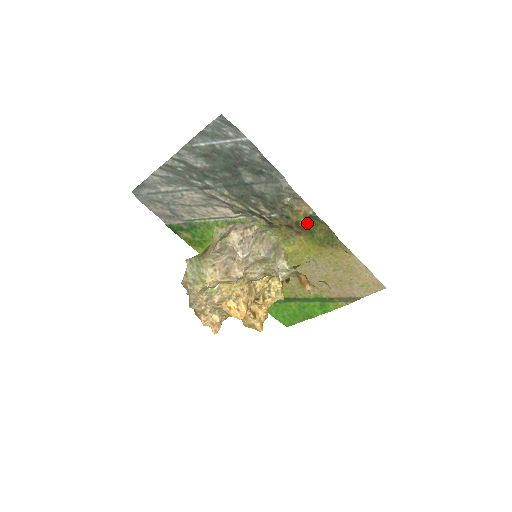
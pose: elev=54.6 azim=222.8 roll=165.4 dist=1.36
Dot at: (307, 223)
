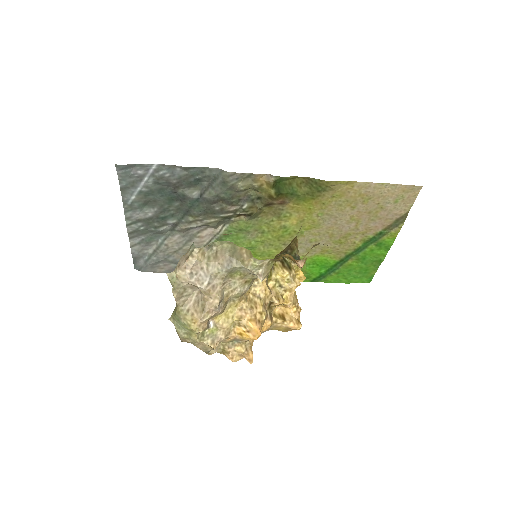
Dot at: (279, 190)
